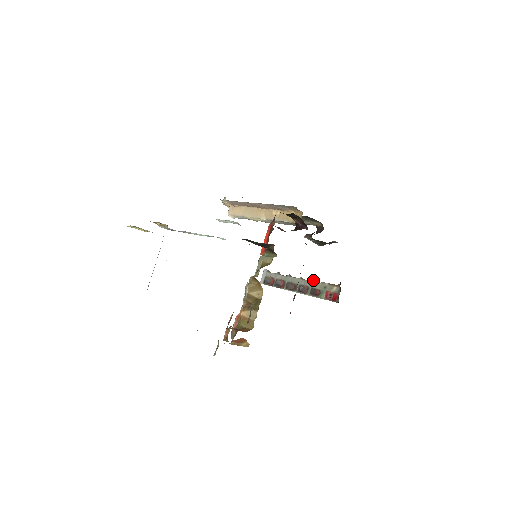
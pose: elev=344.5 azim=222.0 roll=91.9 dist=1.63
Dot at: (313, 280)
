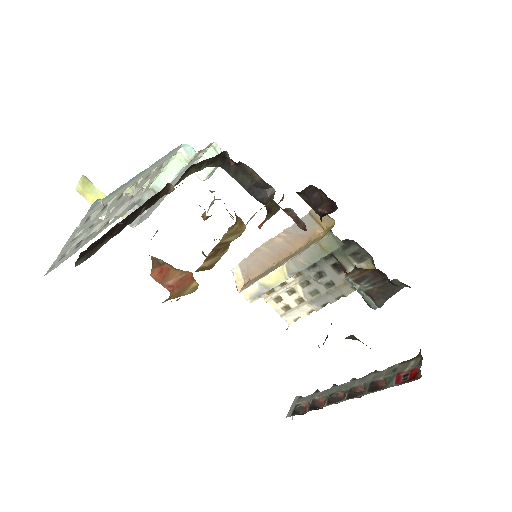
Dot at: (373, 372)
